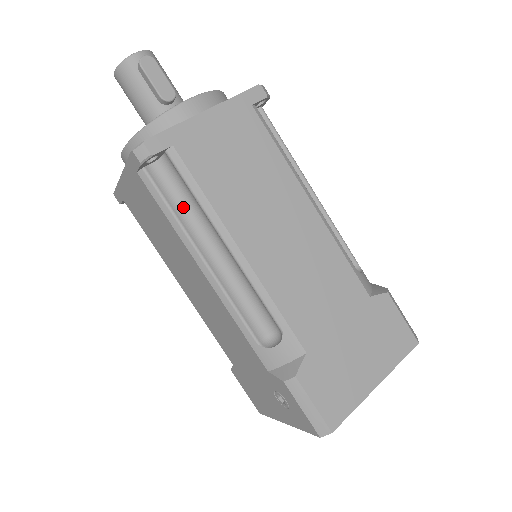
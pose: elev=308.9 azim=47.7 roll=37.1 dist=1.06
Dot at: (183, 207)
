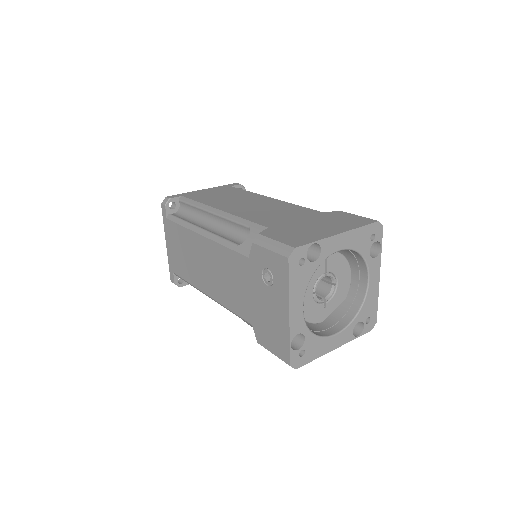
Dot at: (190, 219)
